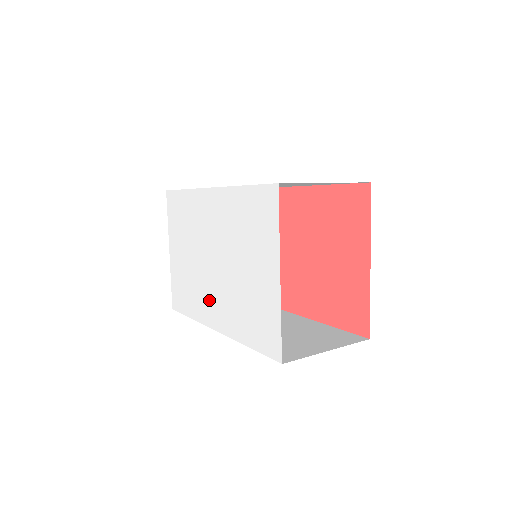
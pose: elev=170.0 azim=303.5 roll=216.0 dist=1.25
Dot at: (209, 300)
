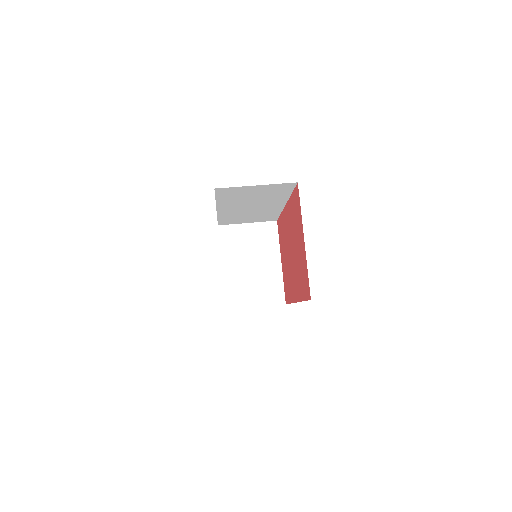
Dot at: occluded
